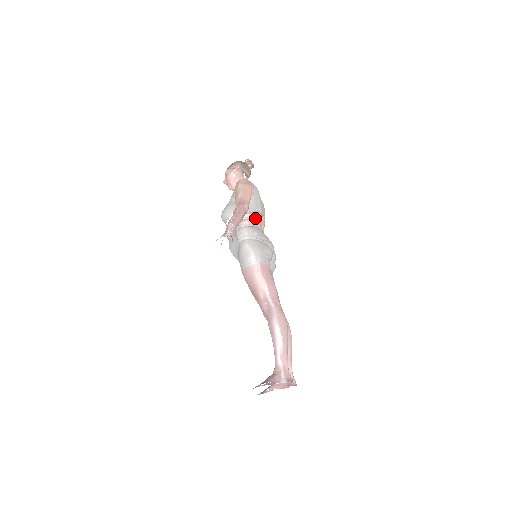
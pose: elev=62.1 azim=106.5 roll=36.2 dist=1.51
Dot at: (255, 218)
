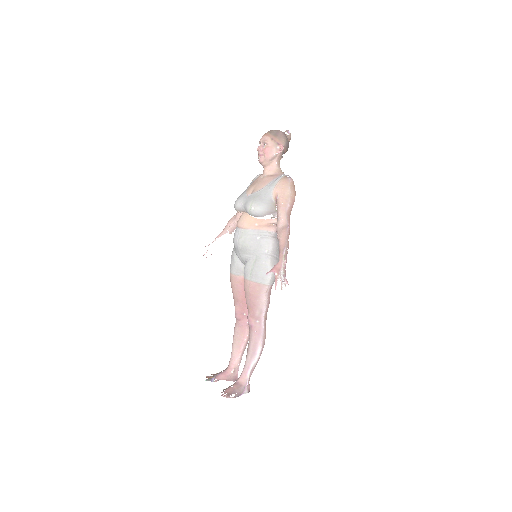
Dot at: occluded
